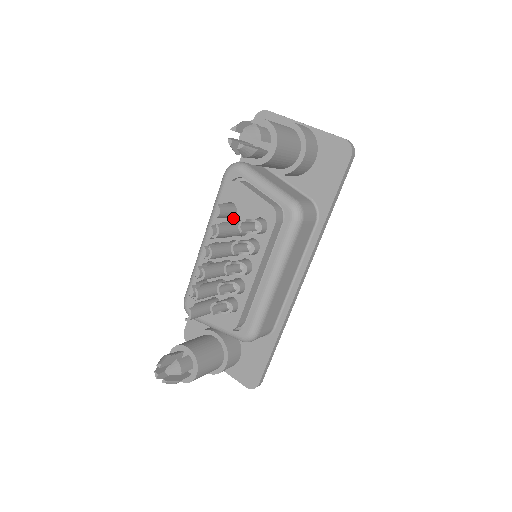
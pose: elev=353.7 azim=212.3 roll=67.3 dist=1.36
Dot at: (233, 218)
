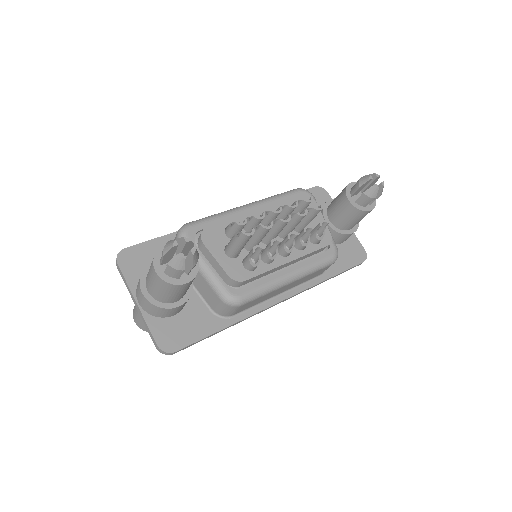
Dot at: occluded
